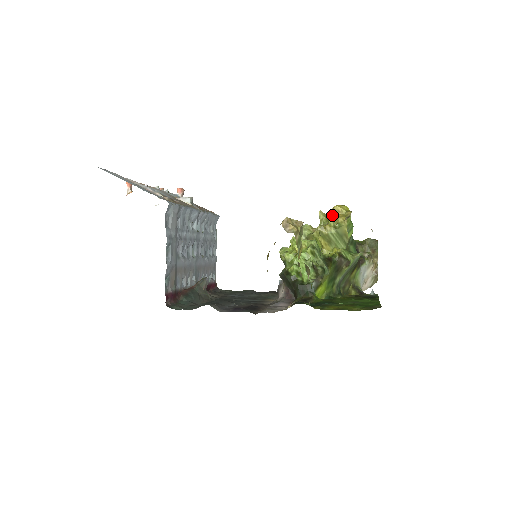
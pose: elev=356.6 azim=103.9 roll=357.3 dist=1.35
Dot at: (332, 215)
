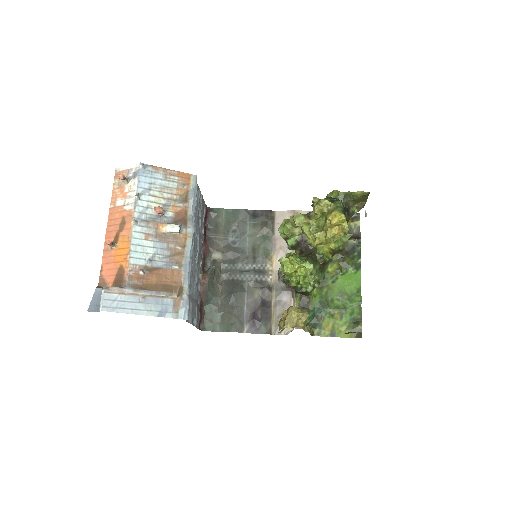
Dot at: (329, 229)
